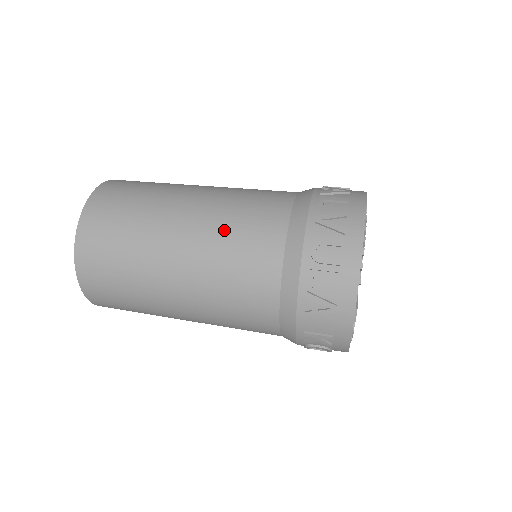
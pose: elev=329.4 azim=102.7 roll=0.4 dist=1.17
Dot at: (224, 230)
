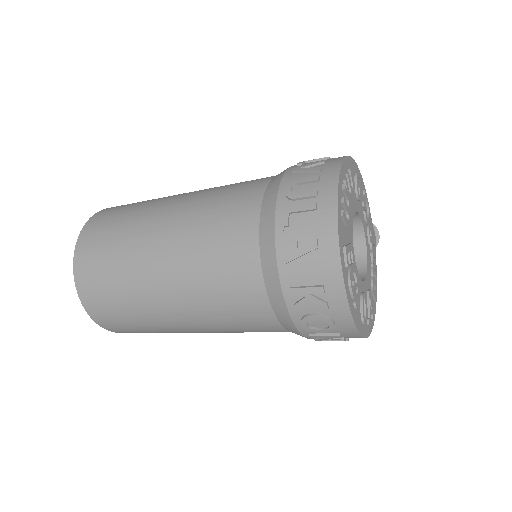
Dot at: (206, 202)
